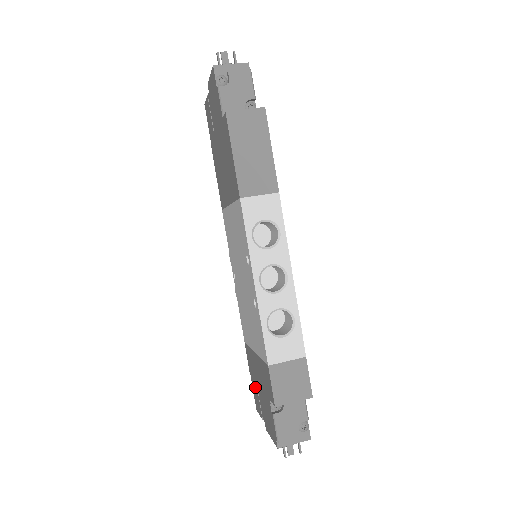
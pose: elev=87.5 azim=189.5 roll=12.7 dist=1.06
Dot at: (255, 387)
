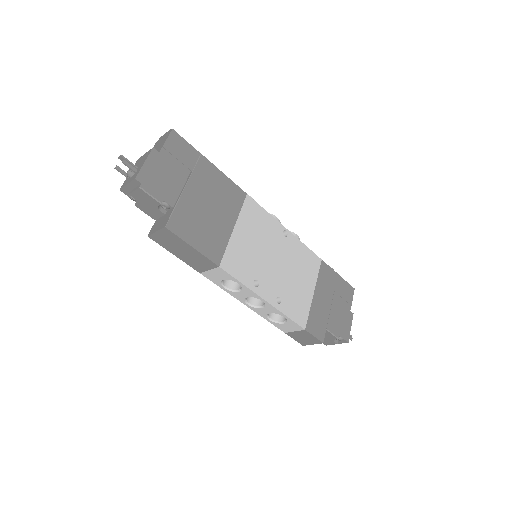
Dot at: occluded
